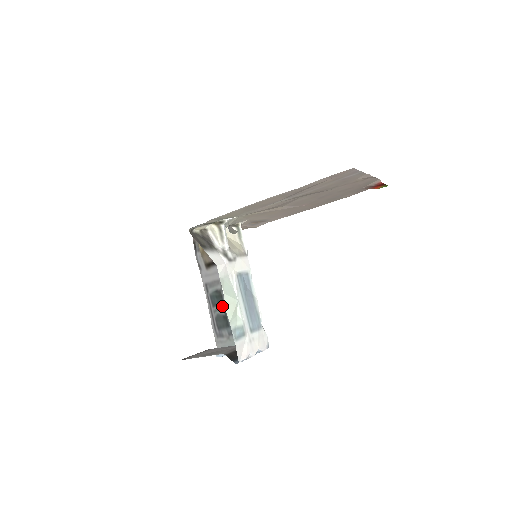
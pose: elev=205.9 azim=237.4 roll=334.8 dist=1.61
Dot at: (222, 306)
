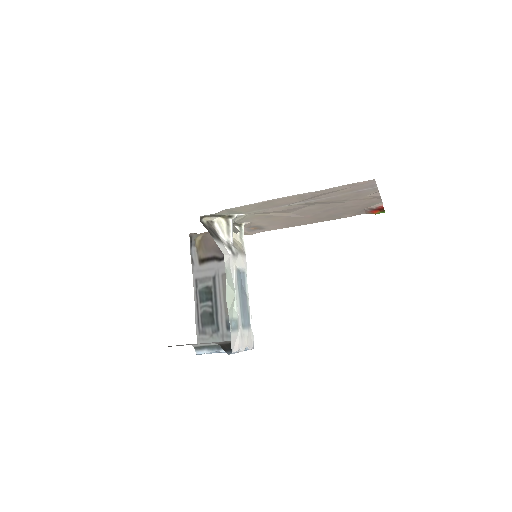
Dot at: (210, 303)
